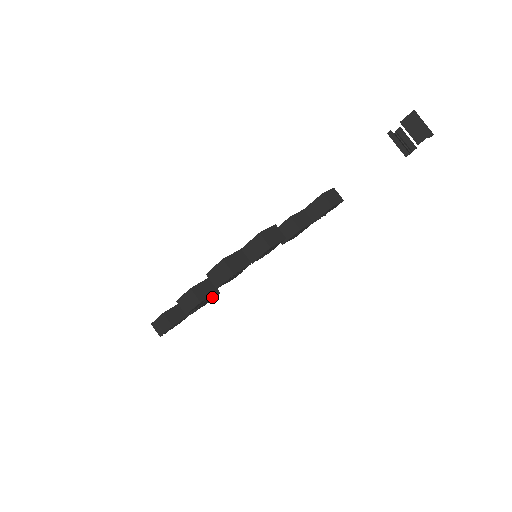
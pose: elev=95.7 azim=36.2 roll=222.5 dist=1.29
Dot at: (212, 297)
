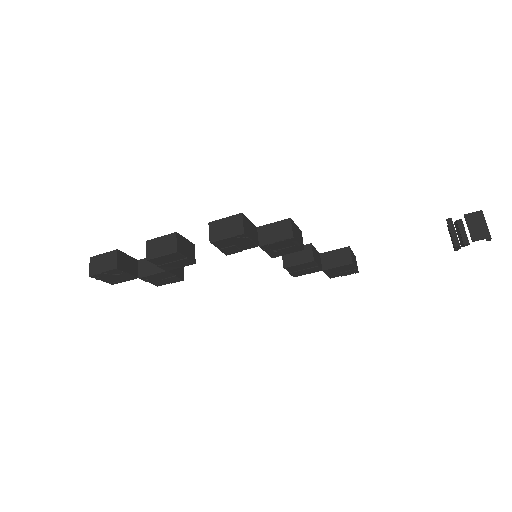
Dot at: (176, 275)
